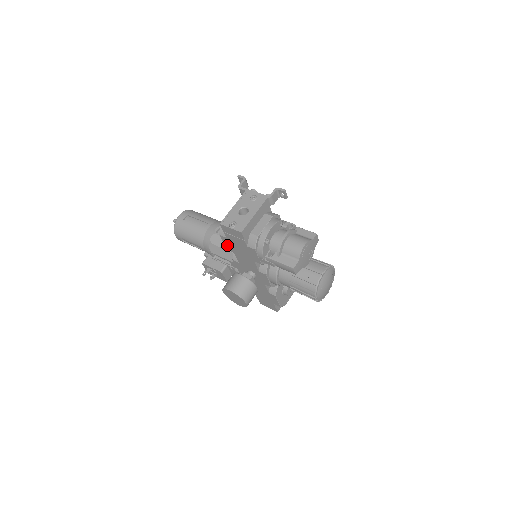
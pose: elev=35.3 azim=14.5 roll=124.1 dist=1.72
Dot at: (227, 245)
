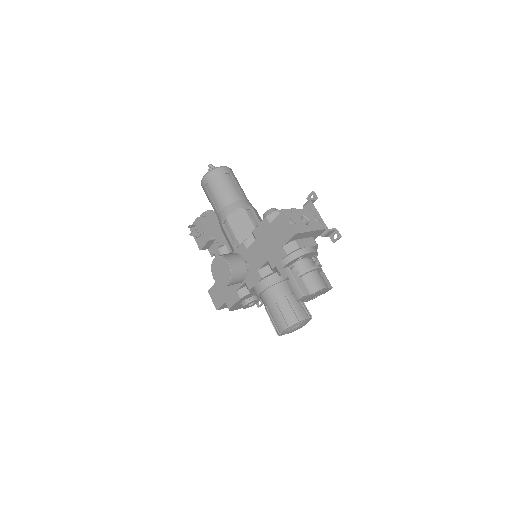
Dot at: (259, 229)
